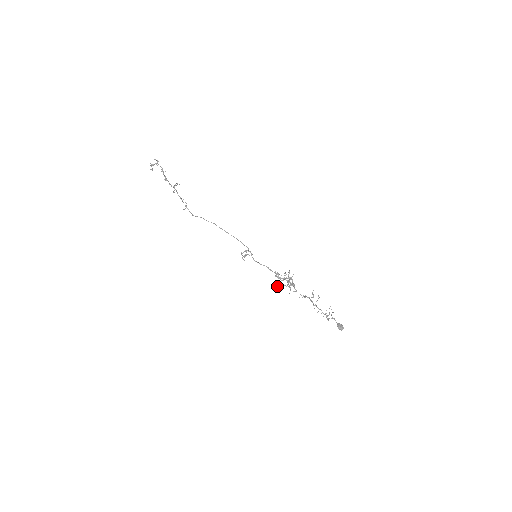
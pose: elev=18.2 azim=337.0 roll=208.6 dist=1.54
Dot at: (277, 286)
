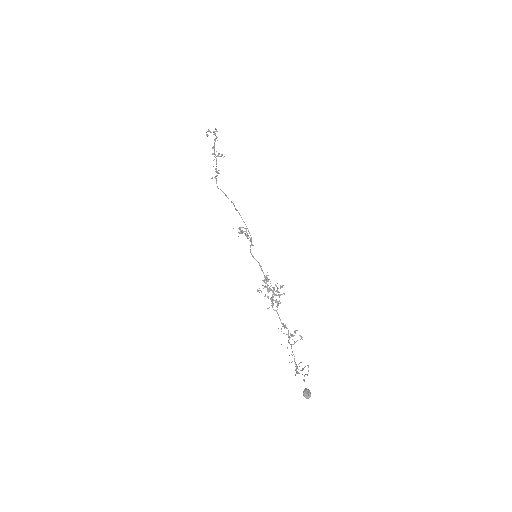
Dot at: (259, 290)
